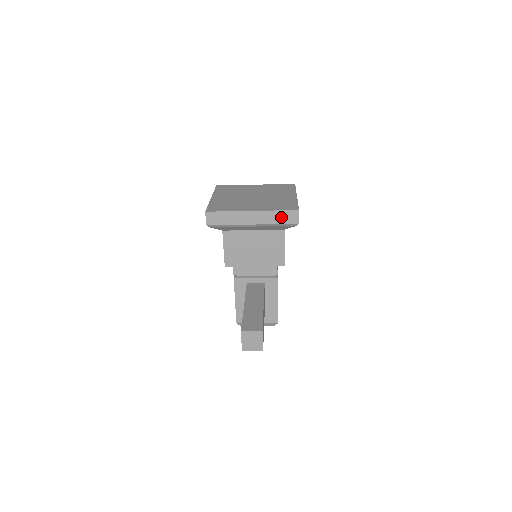
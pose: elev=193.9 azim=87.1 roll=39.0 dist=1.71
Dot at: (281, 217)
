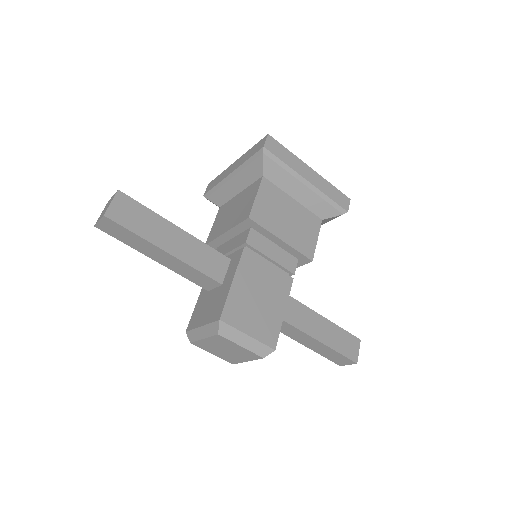
Dot at: (253, 151)
